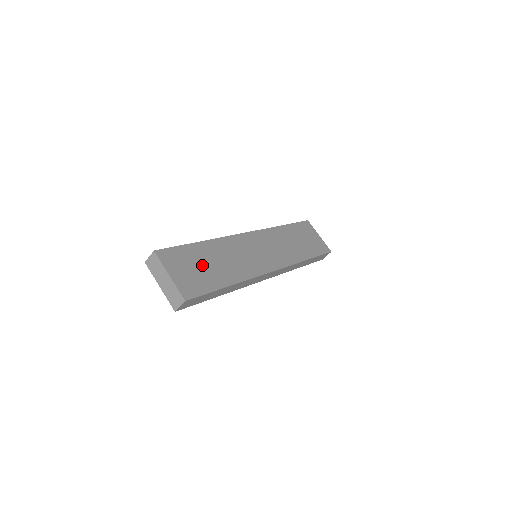
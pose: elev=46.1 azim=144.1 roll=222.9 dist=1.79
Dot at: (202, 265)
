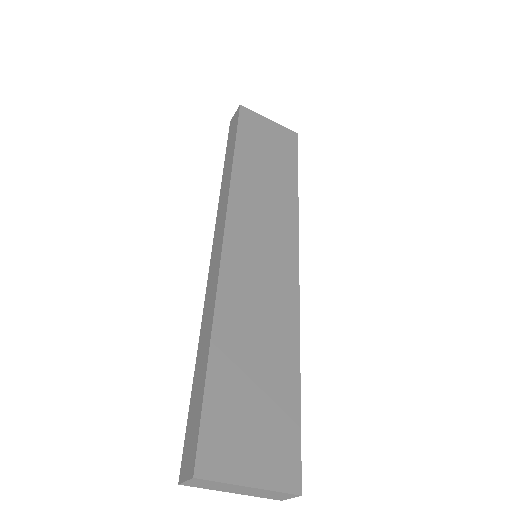
Dot at: (252, 393)
